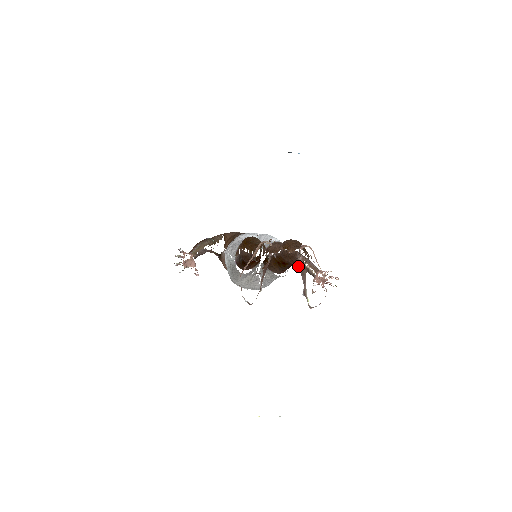
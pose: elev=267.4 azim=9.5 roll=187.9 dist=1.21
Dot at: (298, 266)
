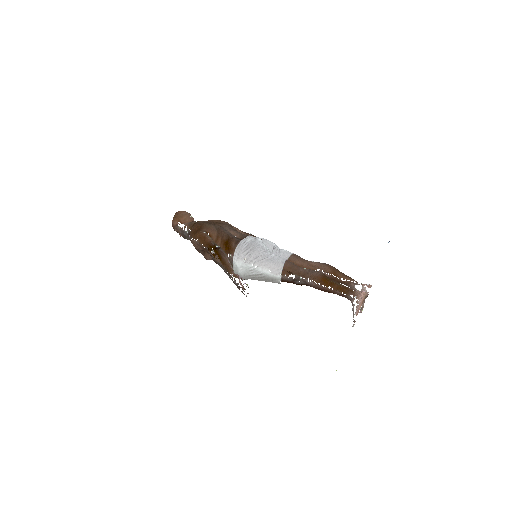
Dot at: occluded
